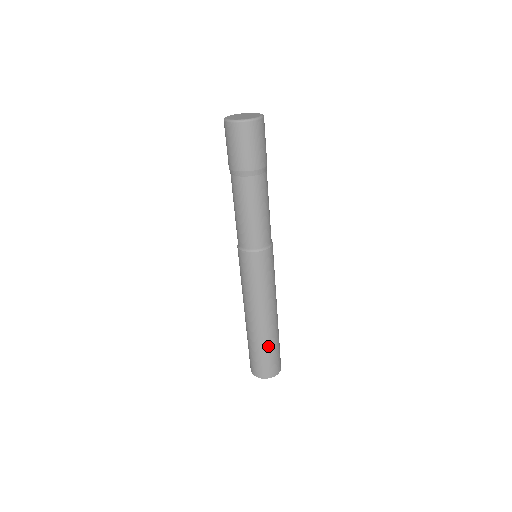
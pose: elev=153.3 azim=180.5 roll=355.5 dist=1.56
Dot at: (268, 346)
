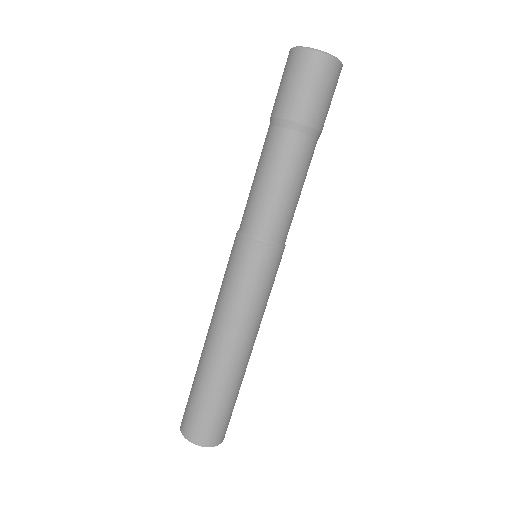
Dot at: (210, 391)
